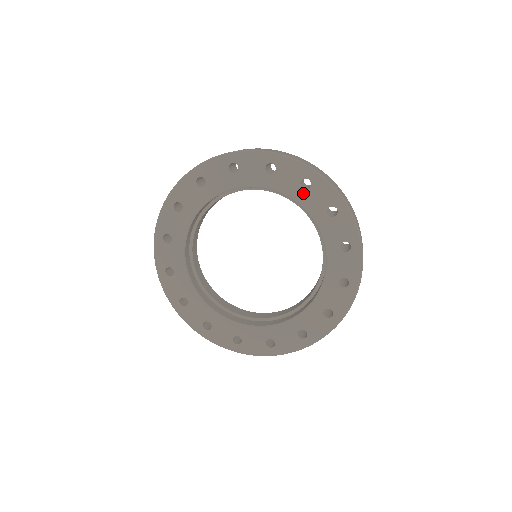
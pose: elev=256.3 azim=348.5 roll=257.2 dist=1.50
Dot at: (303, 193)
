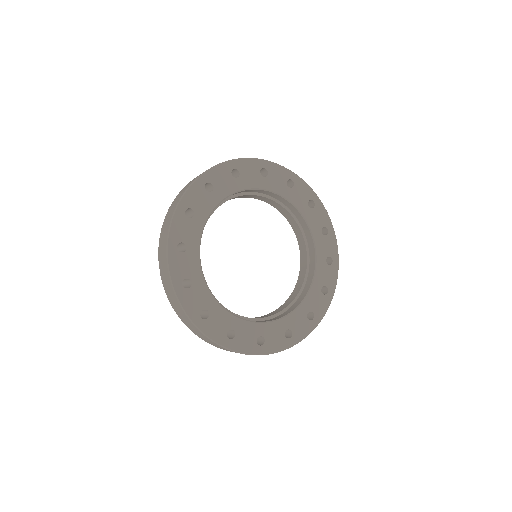
Dot at: (309, 210)
